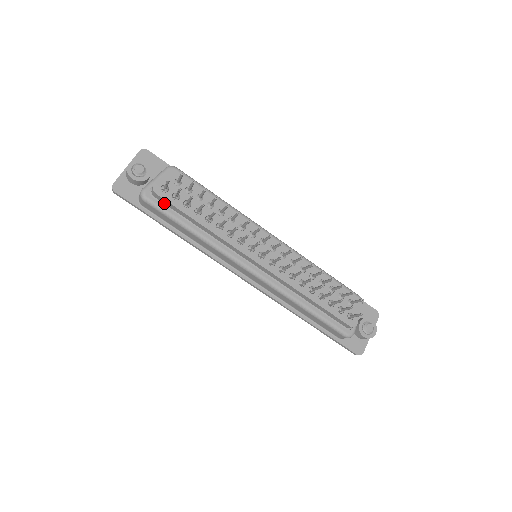
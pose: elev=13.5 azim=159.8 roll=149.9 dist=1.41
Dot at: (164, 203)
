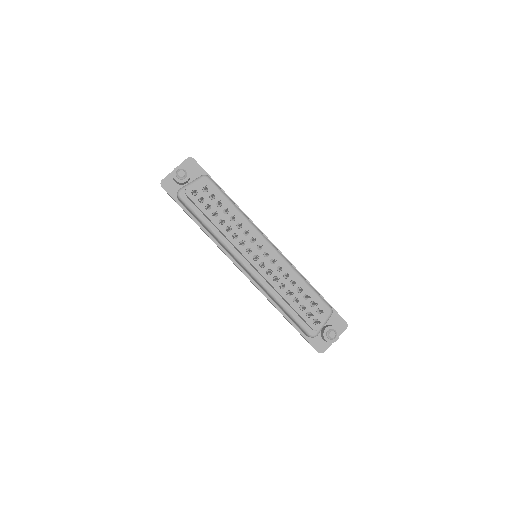
Dot at: (192, 203)
